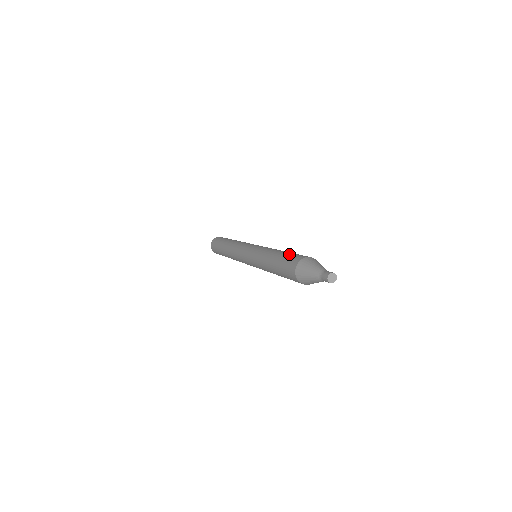
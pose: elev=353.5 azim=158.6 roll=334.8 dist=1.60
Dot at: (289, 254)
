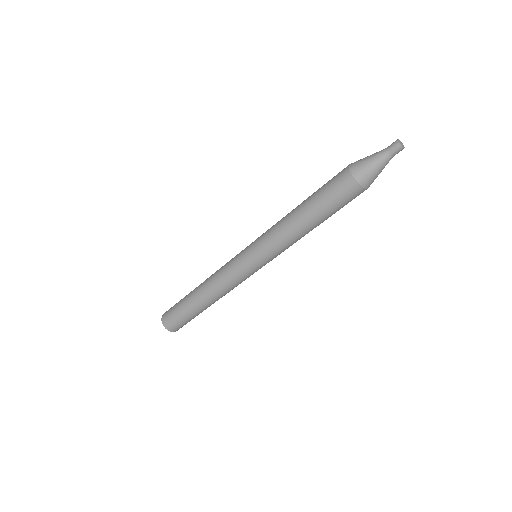
Dot at: (321, 187)
